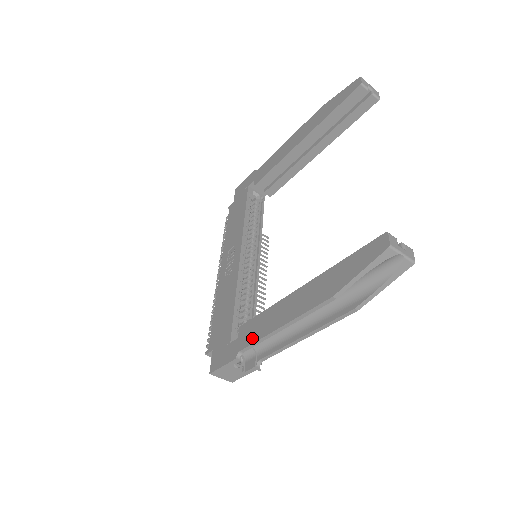
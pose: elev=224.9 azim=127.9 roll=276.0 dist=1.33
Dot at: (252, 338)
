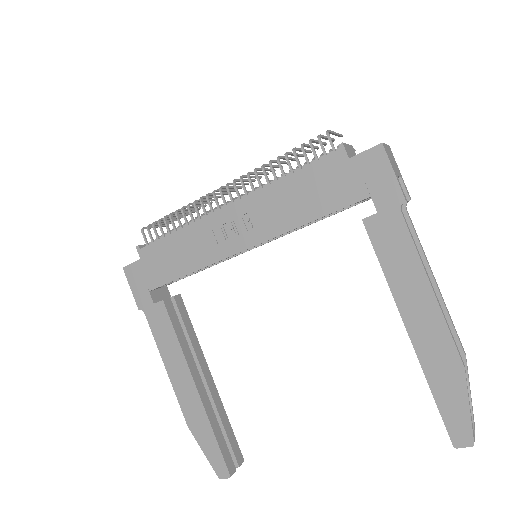
Dot at: (155, 329)
